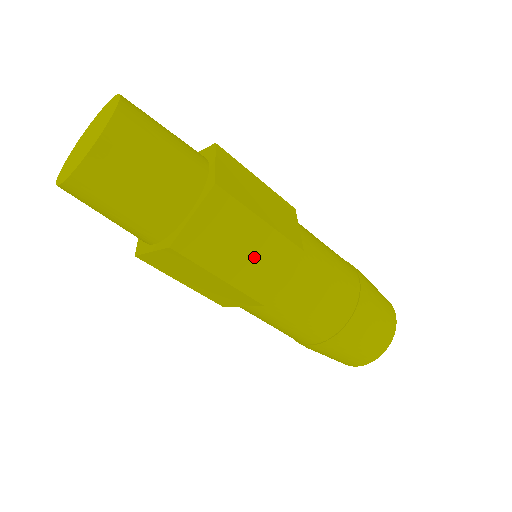
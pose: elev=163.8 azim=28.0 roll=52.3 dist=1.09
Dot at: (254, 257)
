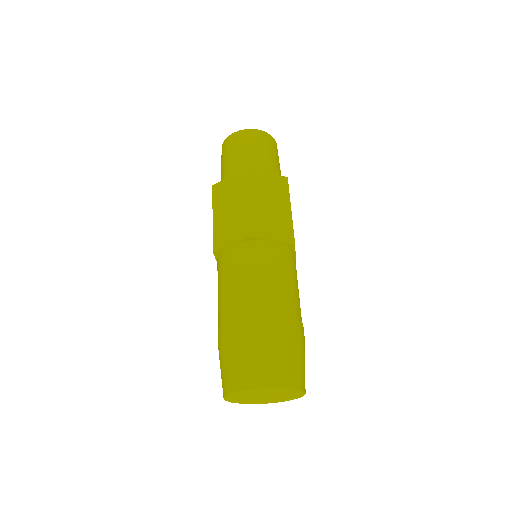
Dot at: (272, 215)
